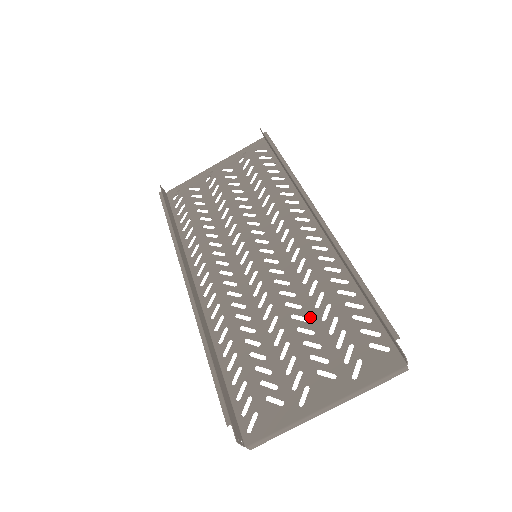
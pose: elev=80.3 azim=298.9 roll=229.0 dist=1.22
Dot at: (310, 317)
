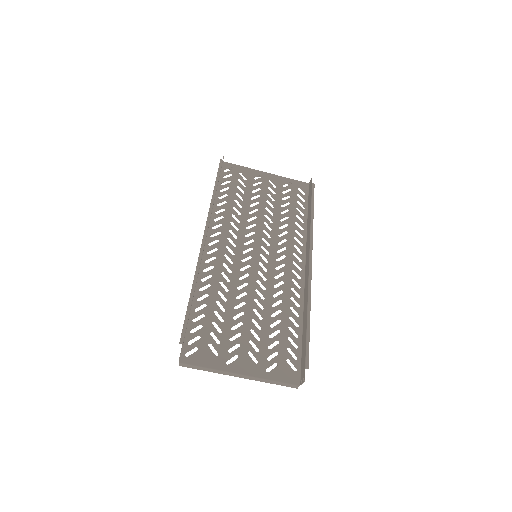
Dot at: (265, 319)
